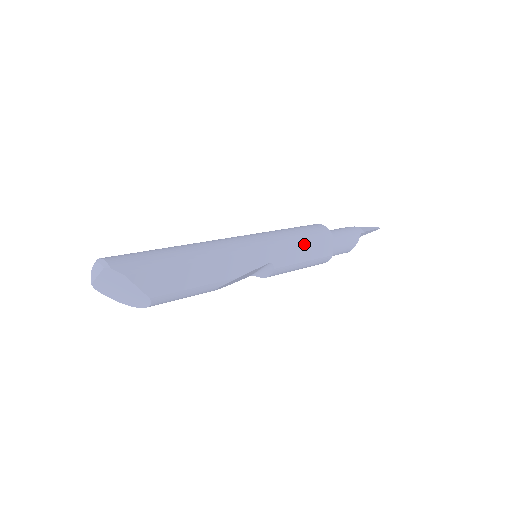
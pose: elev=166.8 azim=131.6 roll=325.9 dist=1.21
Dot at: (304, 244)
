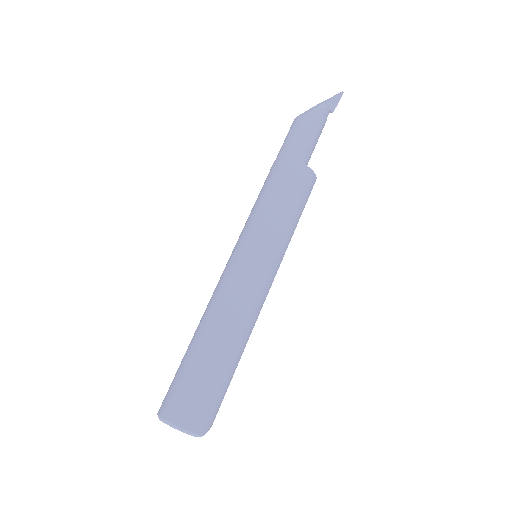
Dot at: (298, 220)
